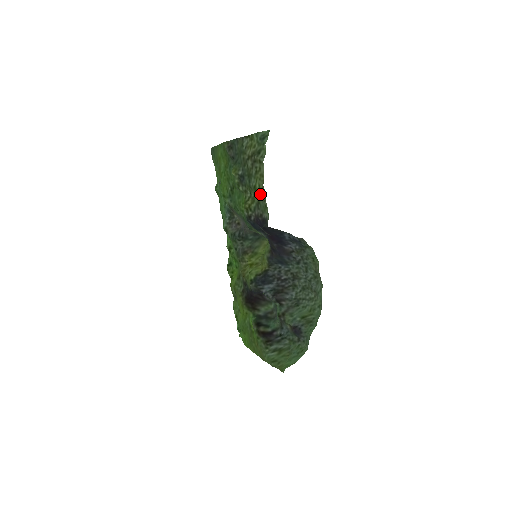
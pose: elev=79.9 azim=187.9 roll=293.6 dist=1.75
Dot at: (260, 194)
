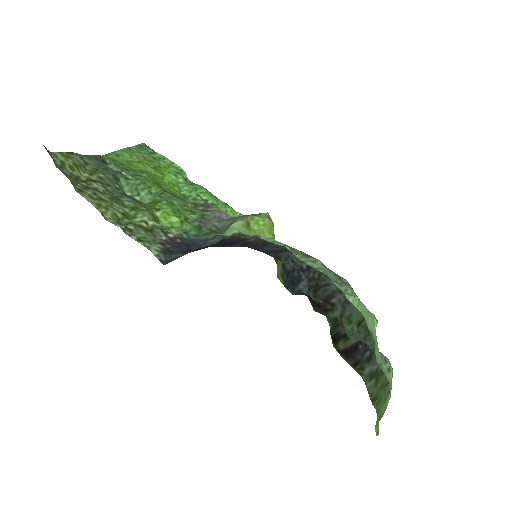
Dot at: (127, 225)
